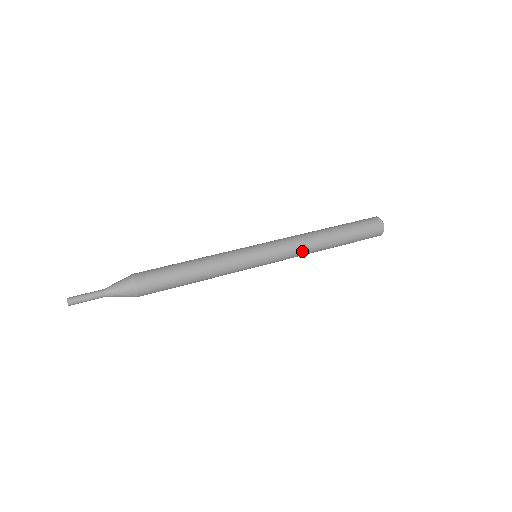
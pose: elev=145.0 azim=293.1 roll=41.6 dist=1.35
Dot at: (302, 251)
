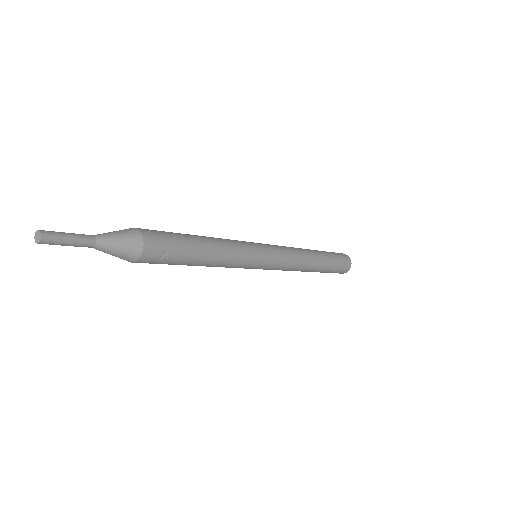
Dot at: (298, 256)
